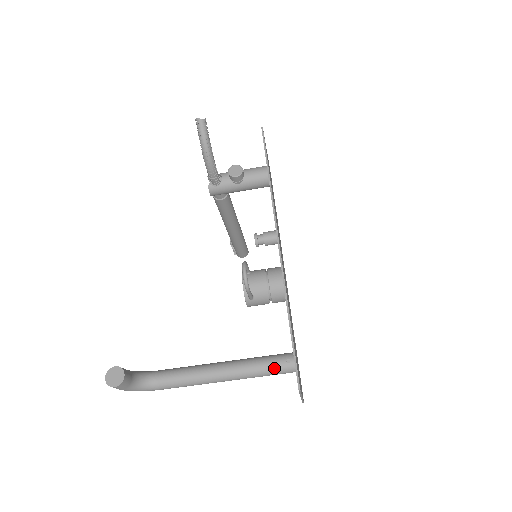
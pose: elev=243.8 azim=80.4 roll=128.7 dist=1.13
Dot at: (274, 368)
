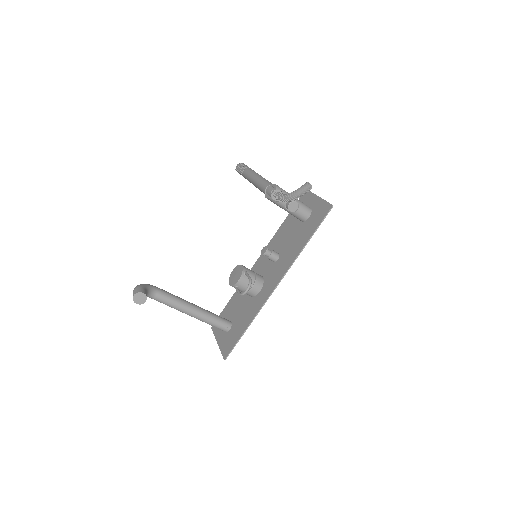
Dot at: (217, 327)
